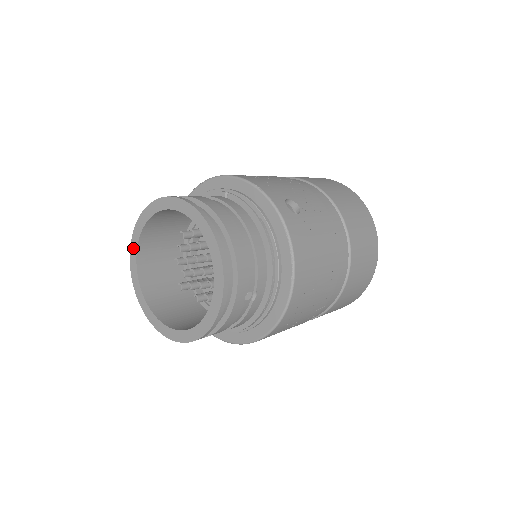
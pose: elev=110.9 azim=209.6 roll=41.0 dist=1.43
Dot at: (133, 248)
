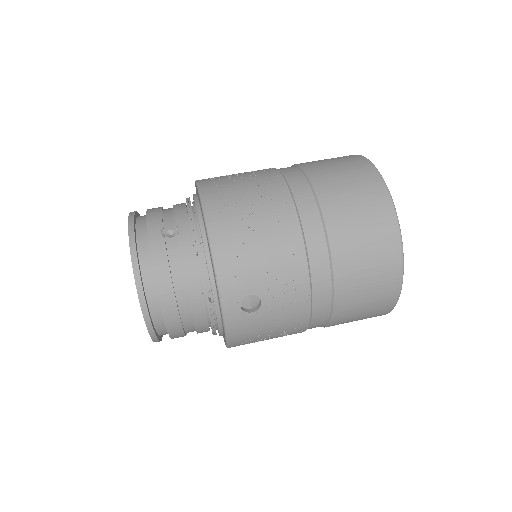
Dot at: occluded
